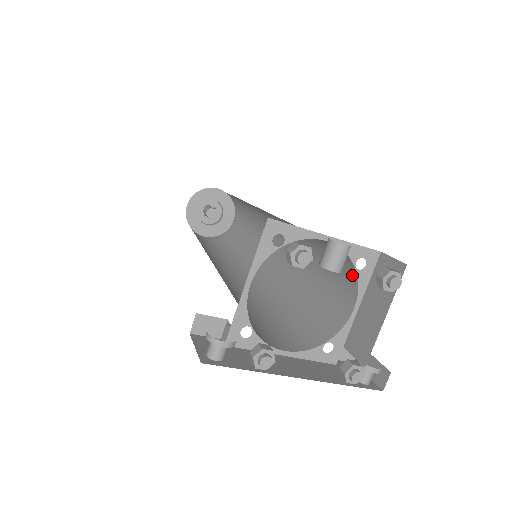
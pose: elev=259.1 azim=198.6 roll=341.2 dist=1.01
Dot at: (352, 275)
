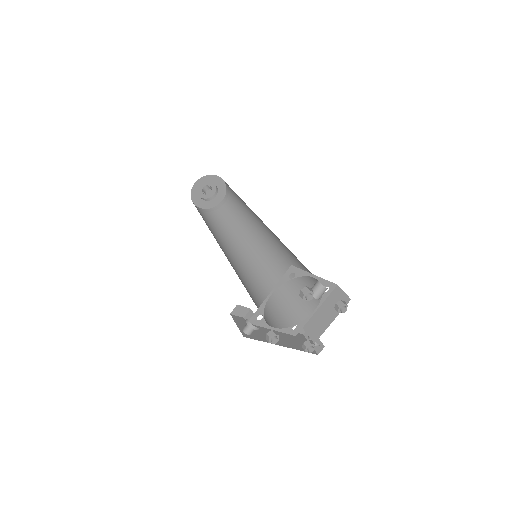
Dot at: occluded
